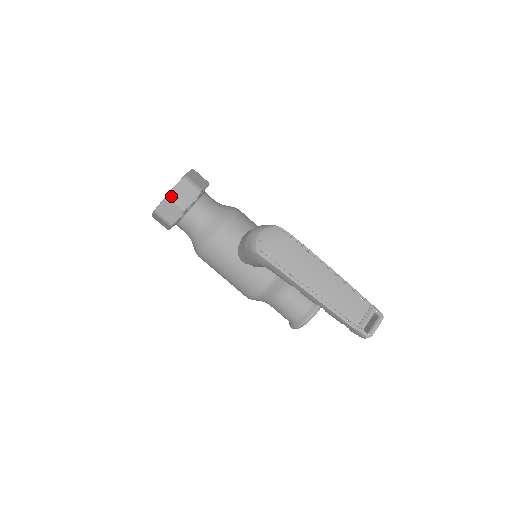
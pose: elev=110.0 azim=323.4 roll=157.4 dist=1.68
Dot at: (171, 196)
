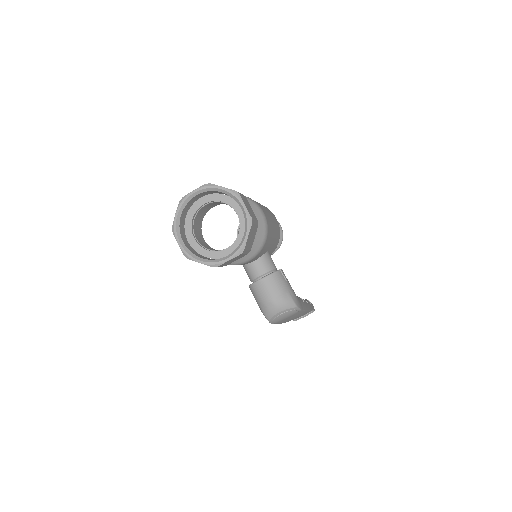
Dot at: occluded
